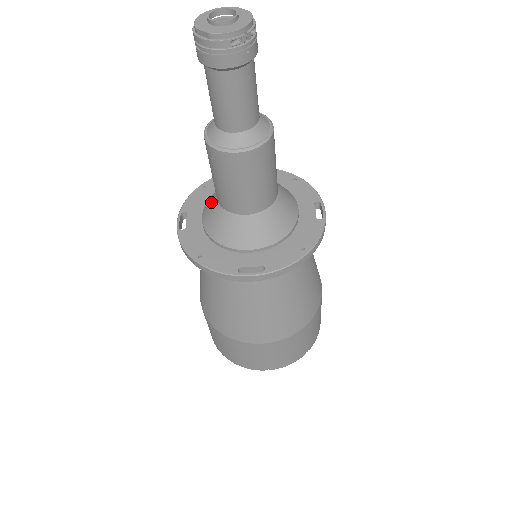
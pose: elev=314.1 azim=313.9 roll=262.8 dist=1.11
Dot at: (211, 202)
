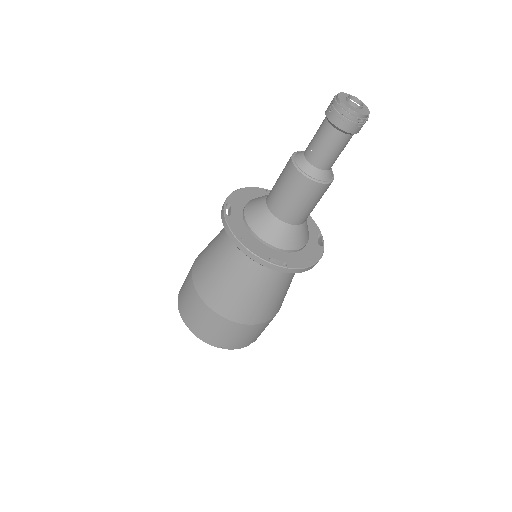
Dot at: (258, 204)
